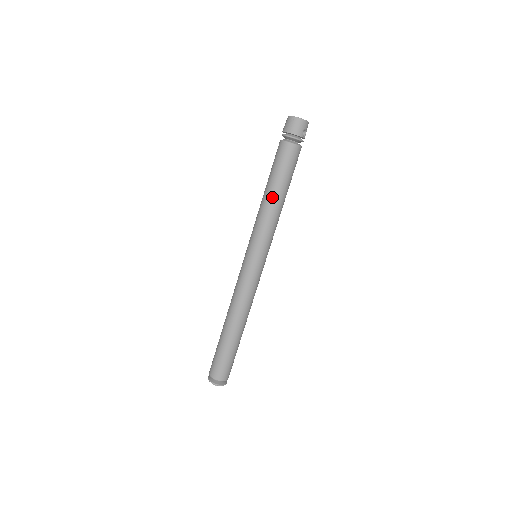
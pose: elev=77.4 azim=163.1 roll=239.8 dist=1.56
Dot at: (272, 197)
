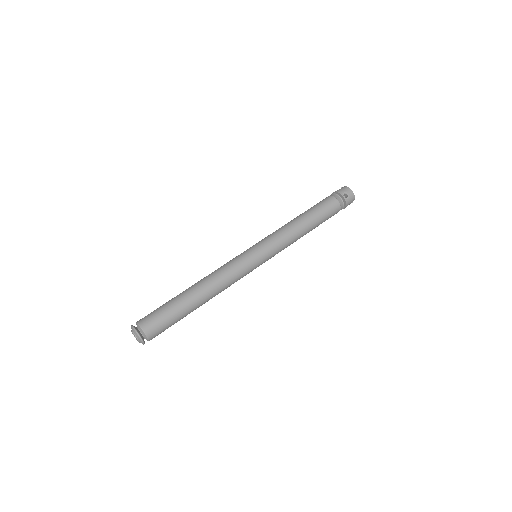
Dot at: (295, 218)
